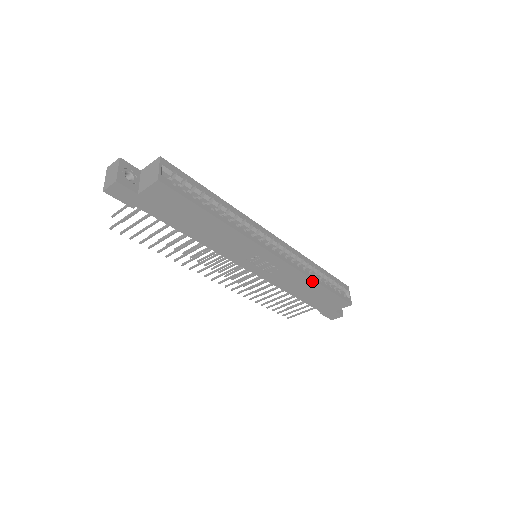
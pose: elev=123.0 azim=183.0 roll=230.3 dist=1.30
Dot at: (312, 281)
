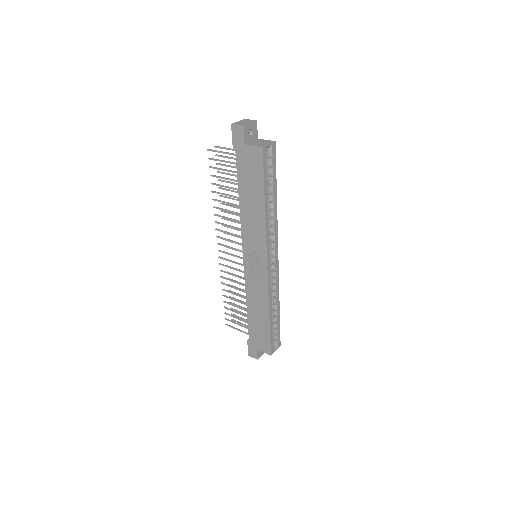
Dot at: (267, 308)
